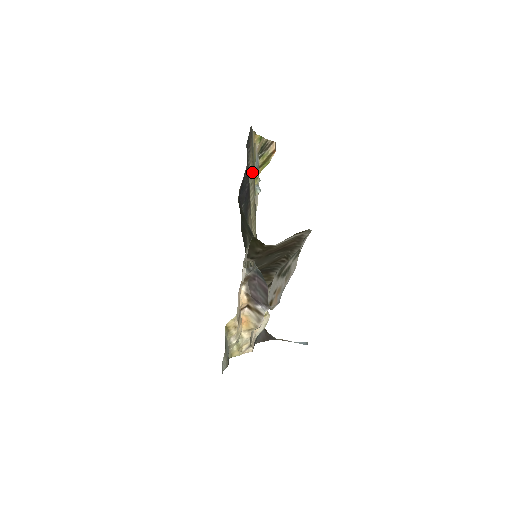
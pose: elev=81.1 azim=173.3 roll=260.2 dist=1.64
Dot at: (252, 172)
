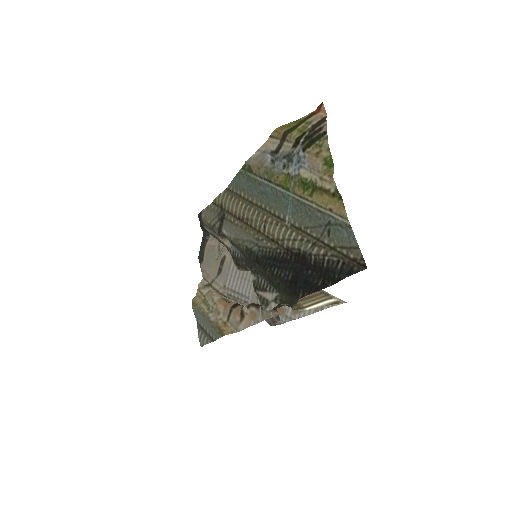
Dot at: (314, 242)
